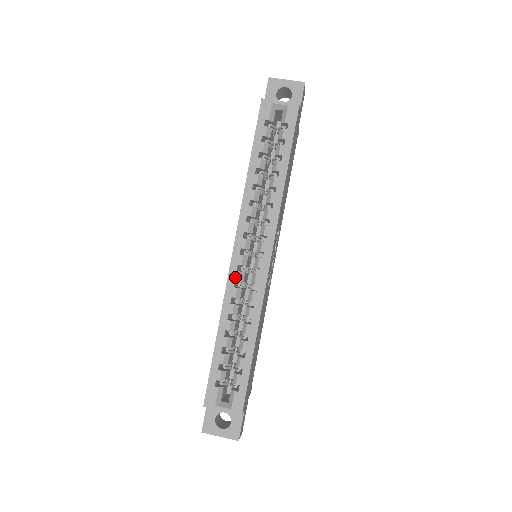
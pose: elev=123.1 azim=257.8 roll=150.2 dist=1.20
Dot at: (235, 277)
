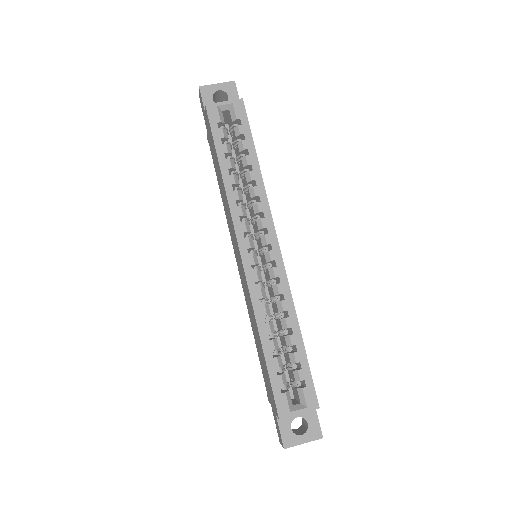
Dot at: (254, 278)
